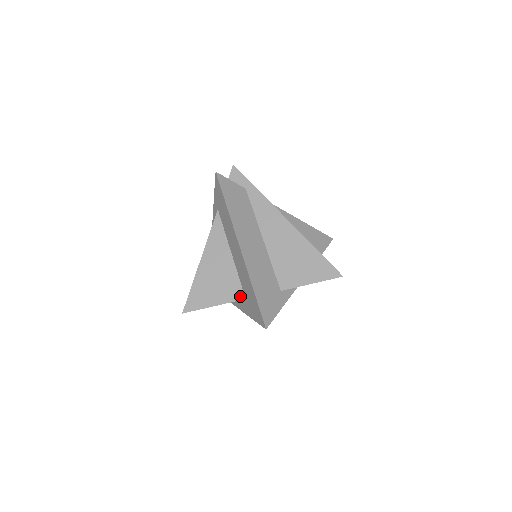
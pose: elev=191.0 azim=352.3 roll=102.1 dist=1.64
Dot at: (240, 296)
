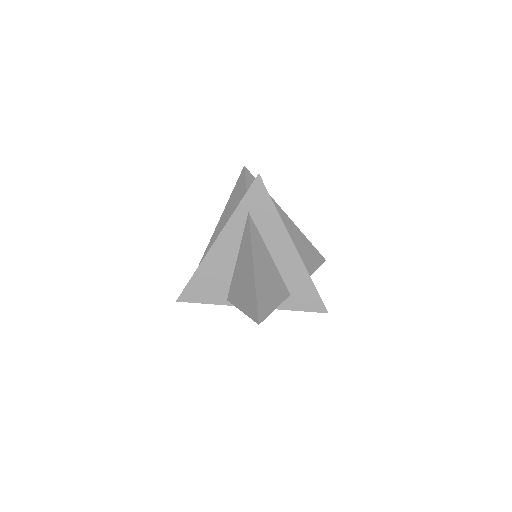
Dot at: (287, 293)
